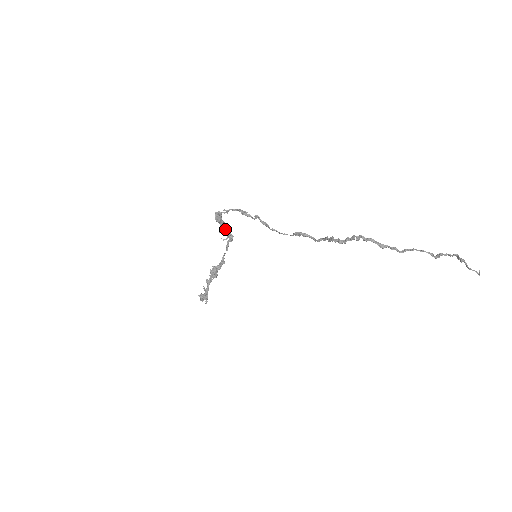
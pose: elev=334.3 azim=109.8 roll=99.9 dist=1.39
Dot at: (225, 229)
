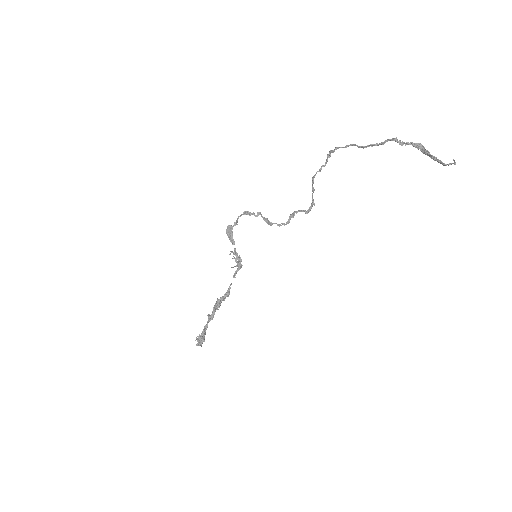
Dot at: (236, 258)
